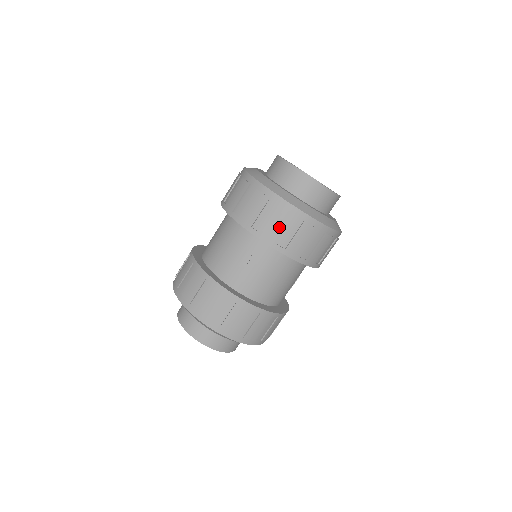
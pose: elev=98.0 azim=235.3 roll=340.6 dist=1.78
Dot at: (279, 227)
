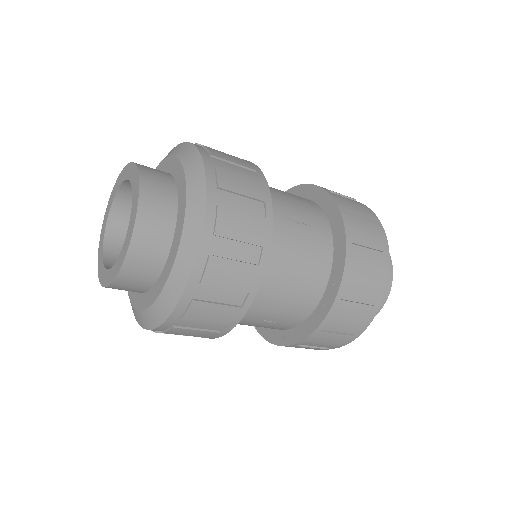
Dot at: (366, 239)
